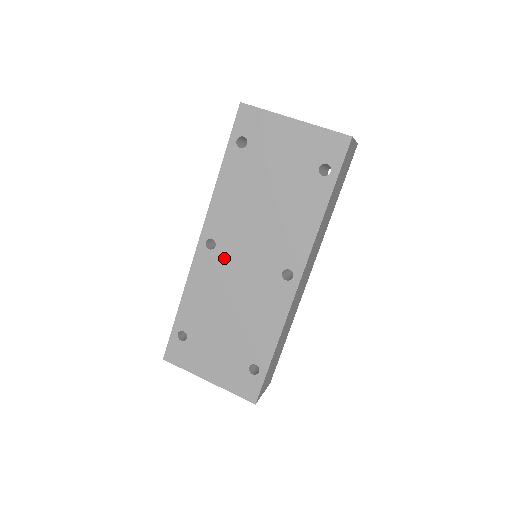
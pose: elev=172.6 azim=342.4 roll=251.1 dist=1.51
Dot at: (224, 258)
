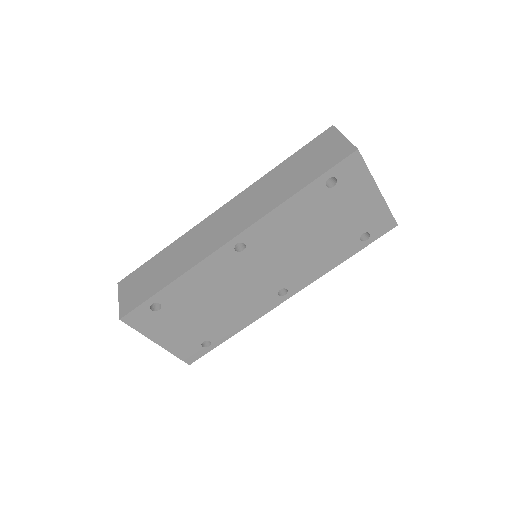
Dot at: (244, 263)
